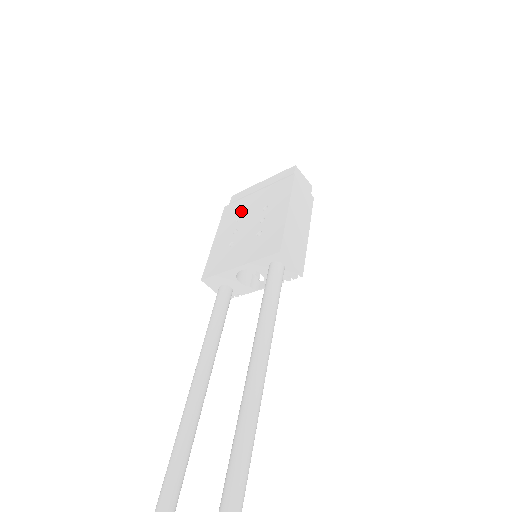
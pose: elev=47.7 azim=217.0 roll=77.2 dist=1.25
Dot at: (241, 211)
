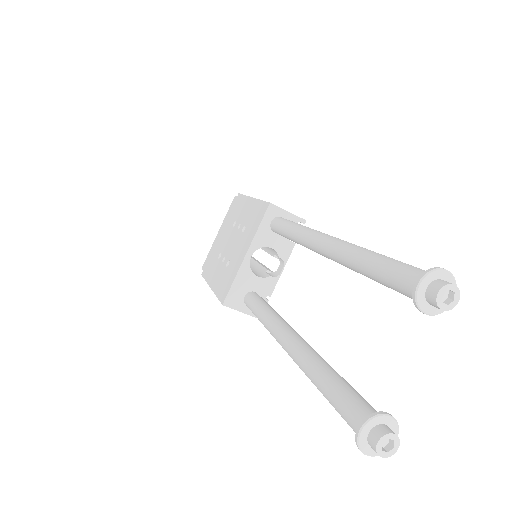
Dot at: (217, 253)
